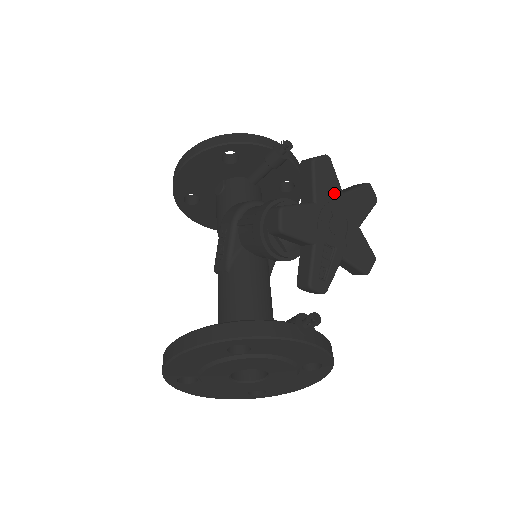
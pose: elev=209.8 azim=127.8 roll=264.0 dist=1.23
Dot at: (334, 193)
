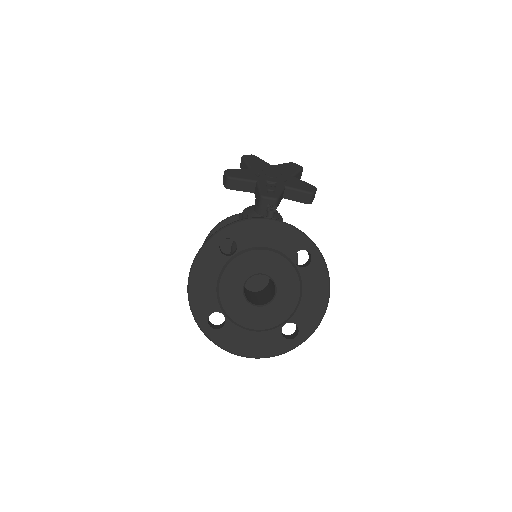
Dot at: (264, 165)
